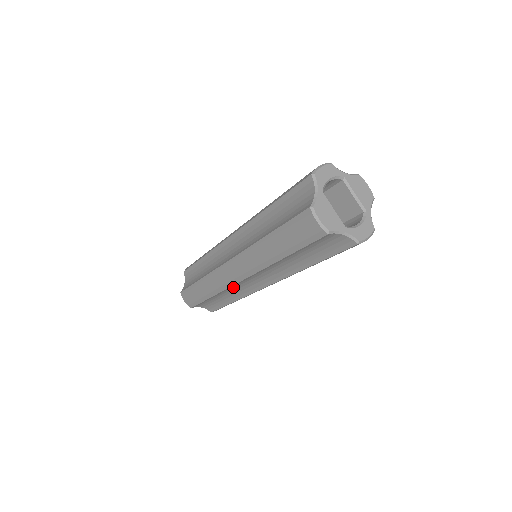
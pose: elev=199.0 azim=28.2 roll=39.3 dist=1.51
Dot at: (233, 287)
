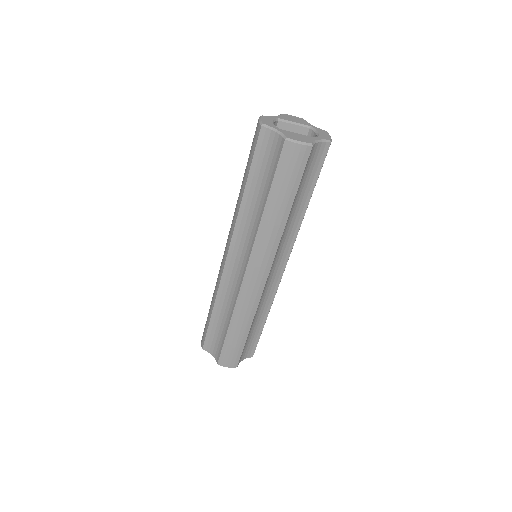
Dot at: (262, 296)
